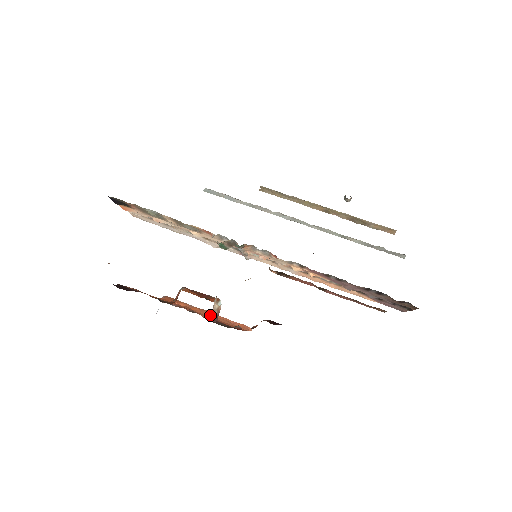
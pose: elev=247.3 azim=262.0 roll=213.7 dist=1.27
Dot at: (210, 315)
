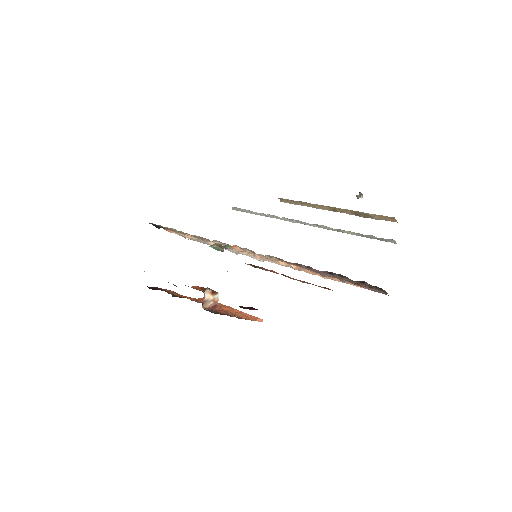
Dot at: (229, 310)
